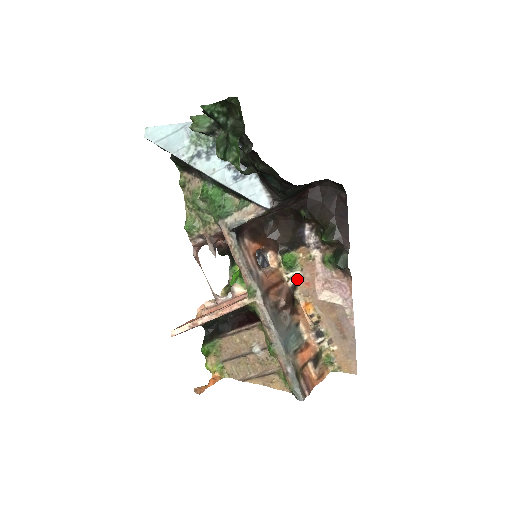
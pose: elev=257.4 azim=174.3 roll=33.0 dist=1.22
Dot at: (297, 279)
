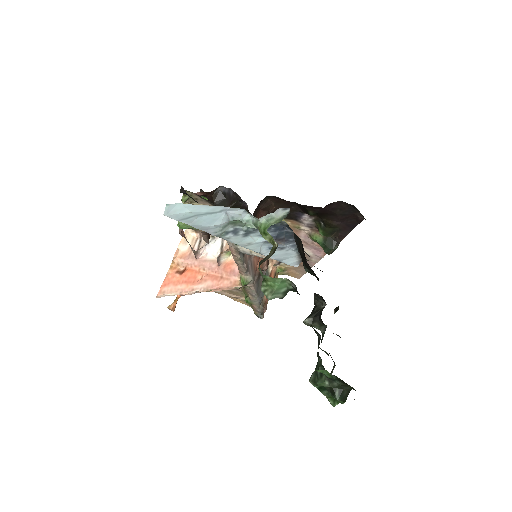
Dot at: occluded
